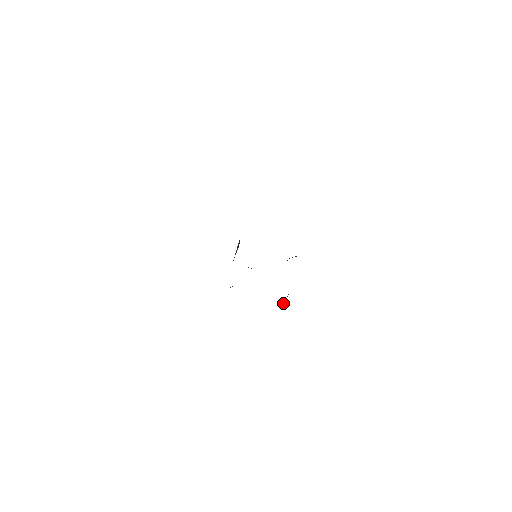
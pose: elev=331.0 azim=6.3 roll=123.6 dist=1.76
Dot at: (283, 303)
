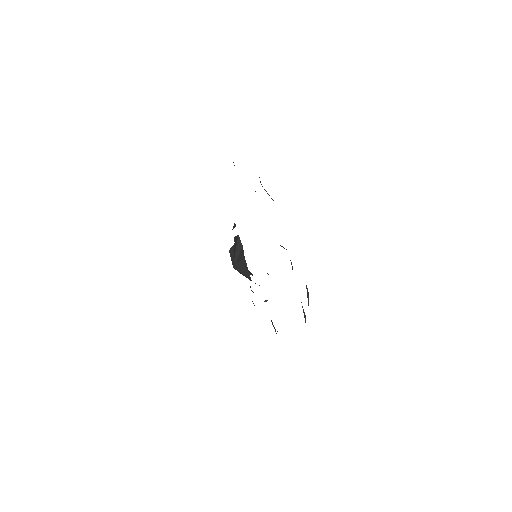
Dot at: (305, 320)
